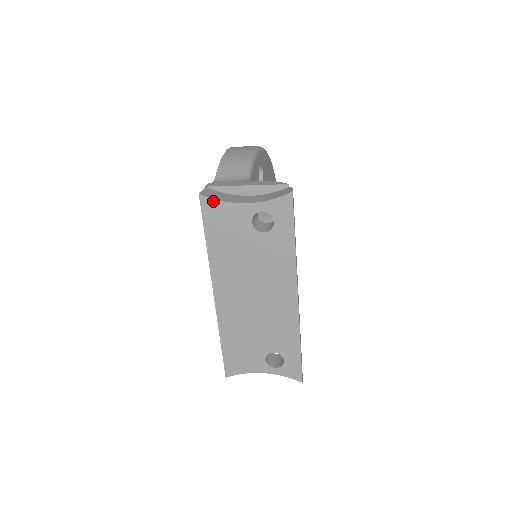
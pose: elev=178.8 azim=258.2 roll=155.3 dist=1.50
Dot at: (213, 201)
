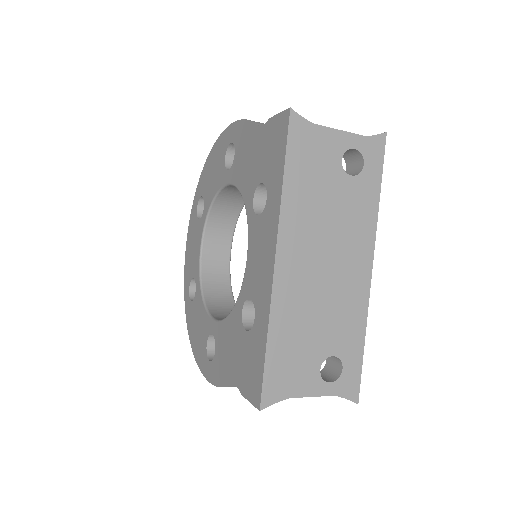
Dot at: (305, 122)
